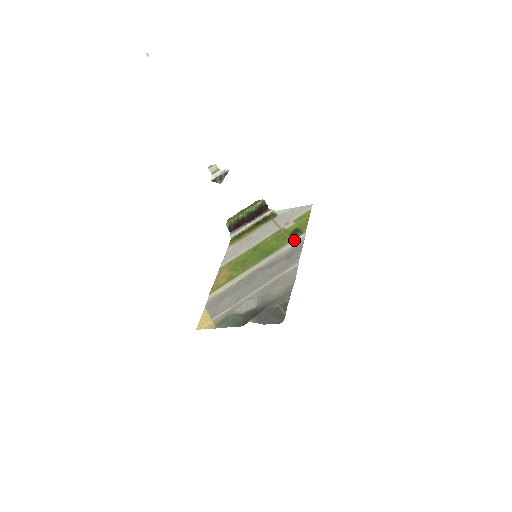
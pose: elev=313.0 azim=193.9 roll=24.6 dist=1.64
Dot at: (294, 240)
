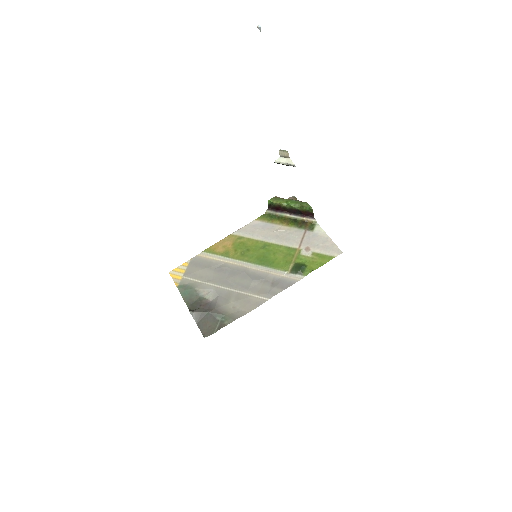
Dot at: (292, 273)
